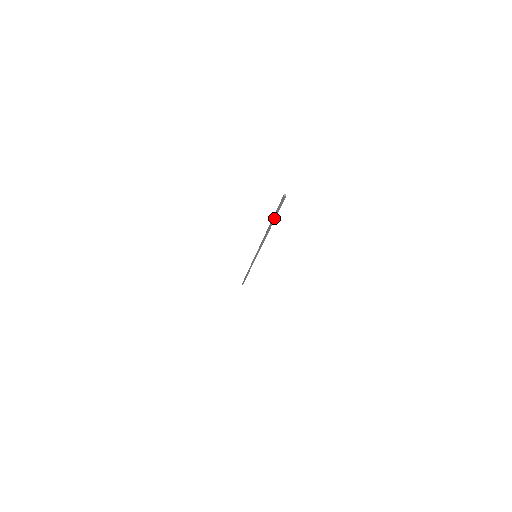
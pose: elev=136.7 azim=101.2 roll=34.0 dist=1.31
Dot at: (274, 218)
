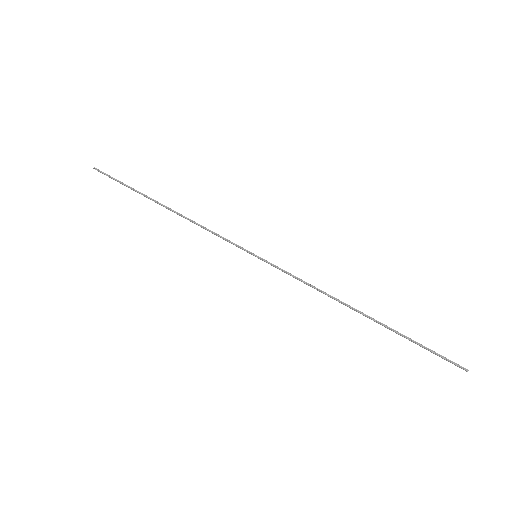
Dot at: (404, 337)
